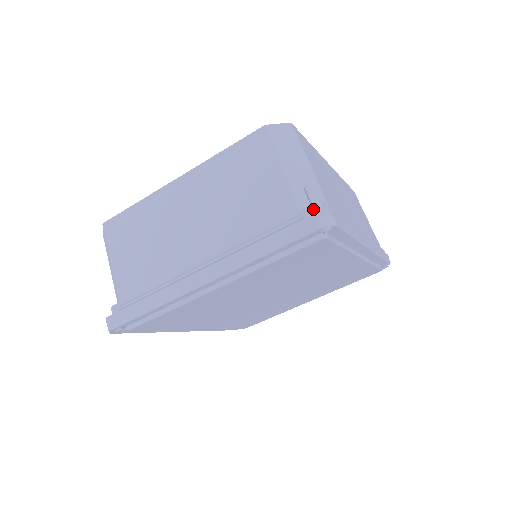
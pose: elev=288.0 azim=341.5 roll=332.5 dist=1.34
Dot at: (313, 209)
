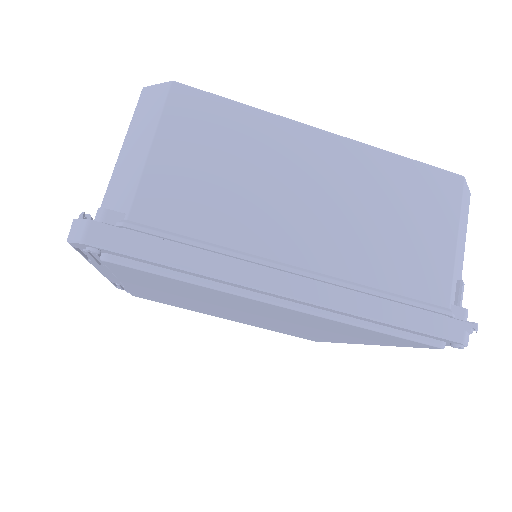
Dot at: (463, 314)
